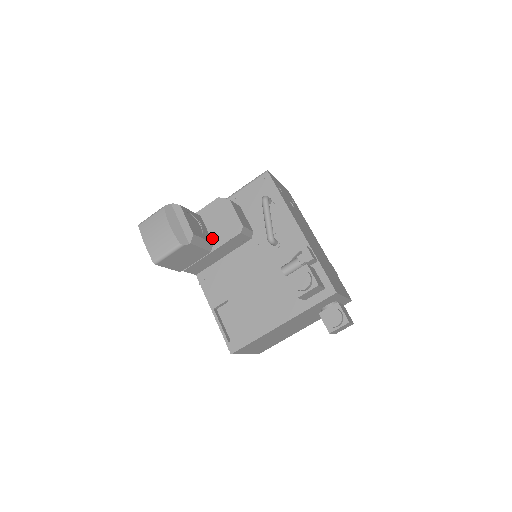
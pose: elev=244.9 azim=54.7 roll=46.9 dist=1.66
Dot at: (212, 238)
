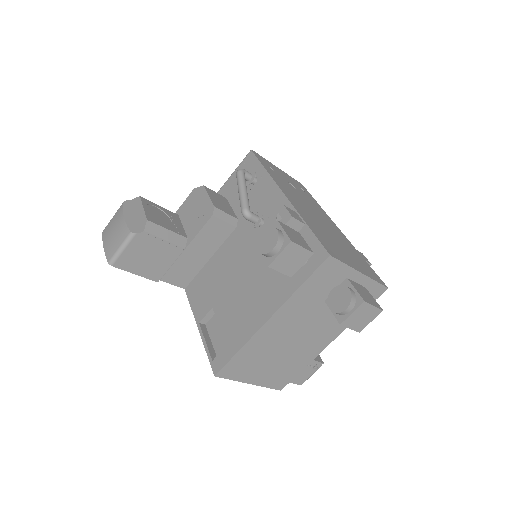
Dot at: (187, 233)
